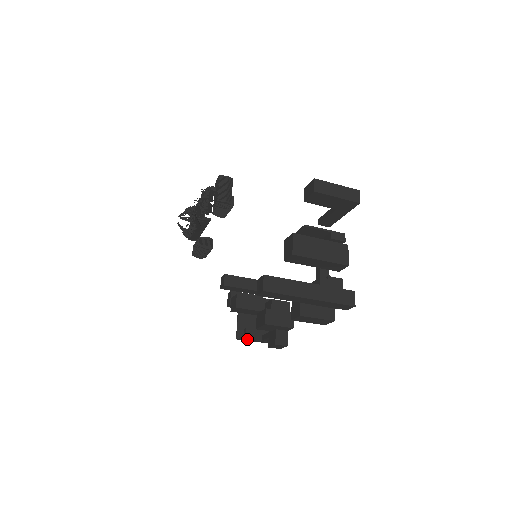
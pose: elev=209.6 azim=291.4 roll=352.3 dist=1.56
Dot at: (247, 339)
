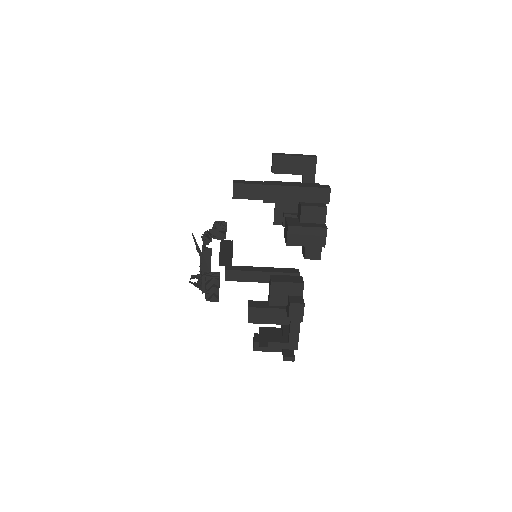
Dot at: (271, 343)
